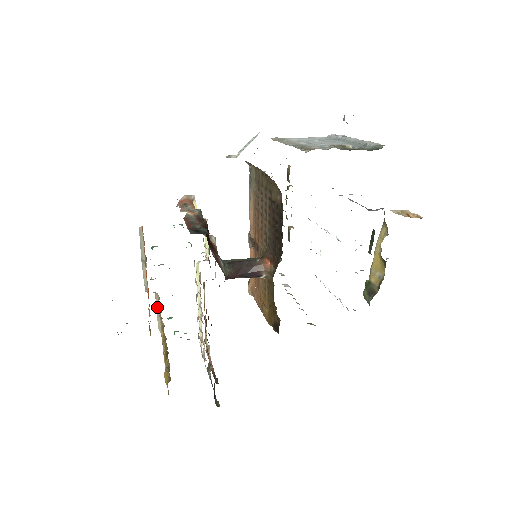
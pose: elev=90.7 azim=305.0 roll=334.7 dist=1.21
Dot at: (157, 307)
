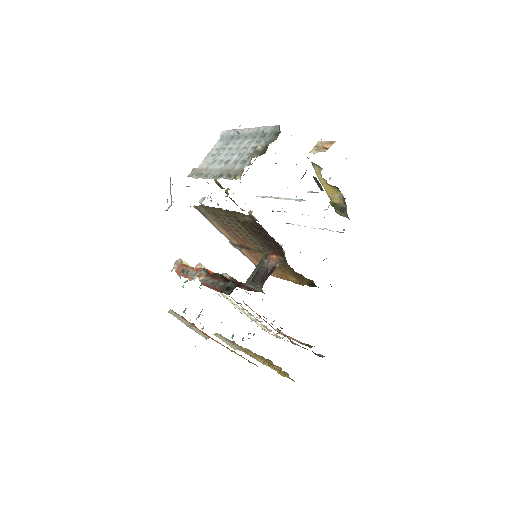
Dot at: (222, 340)
